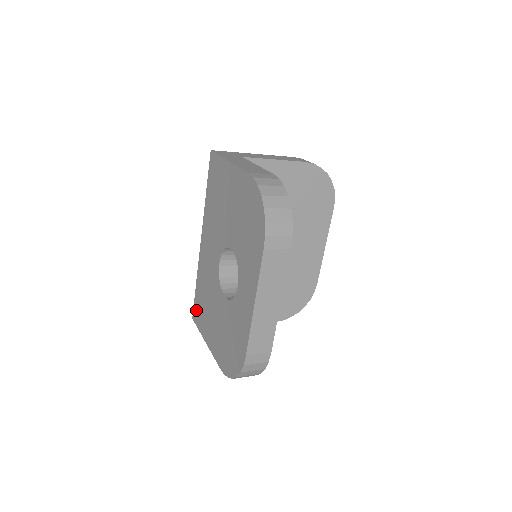
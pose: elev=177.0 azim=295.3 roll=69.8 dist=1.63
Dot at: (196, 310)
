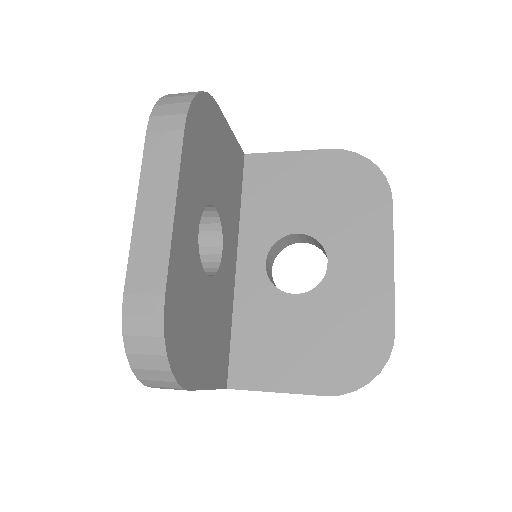
Dot at: occluded
